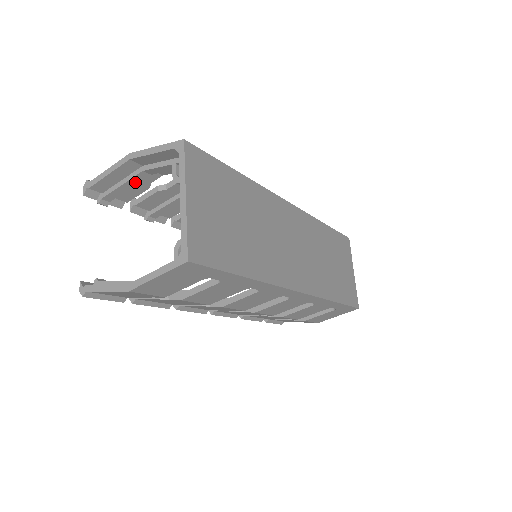
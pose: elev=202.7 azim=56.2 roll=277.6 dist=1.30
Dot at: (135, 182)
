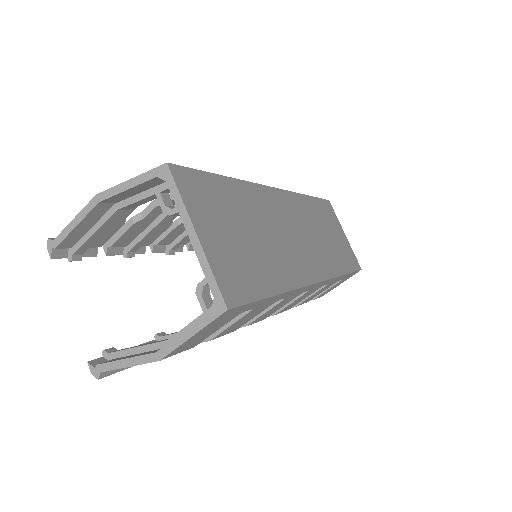
Dot at: (109, 224)
